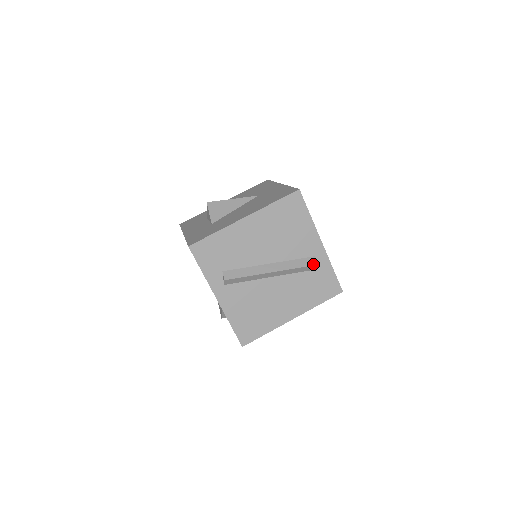
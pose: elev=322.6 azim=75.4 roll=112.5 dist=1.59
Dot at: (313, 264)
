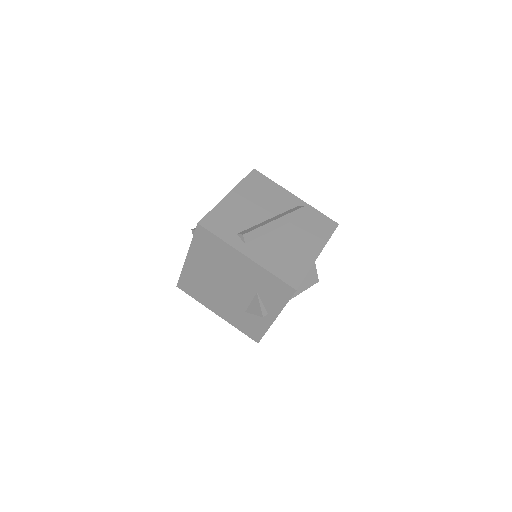
Dot at: (301, 207)
